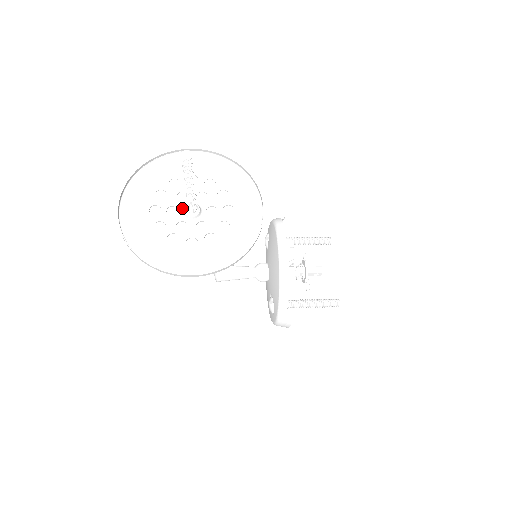
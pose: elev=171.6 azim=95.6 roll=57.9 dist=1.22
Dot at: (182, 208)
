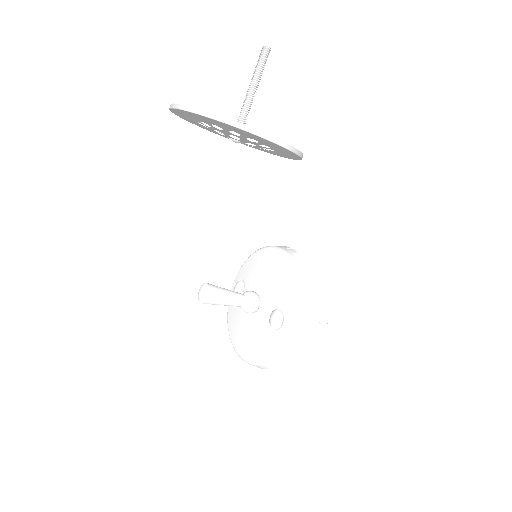
Dot at: occluded
